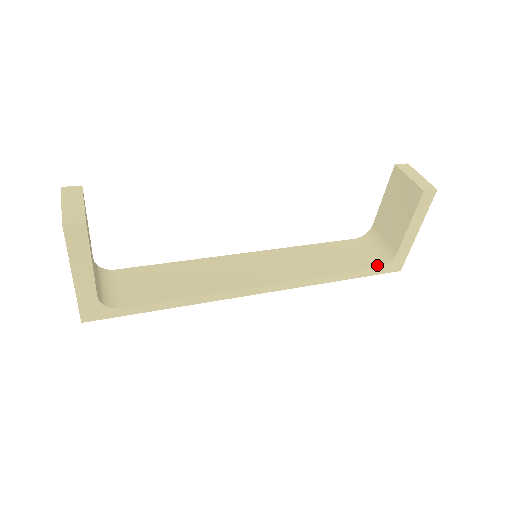
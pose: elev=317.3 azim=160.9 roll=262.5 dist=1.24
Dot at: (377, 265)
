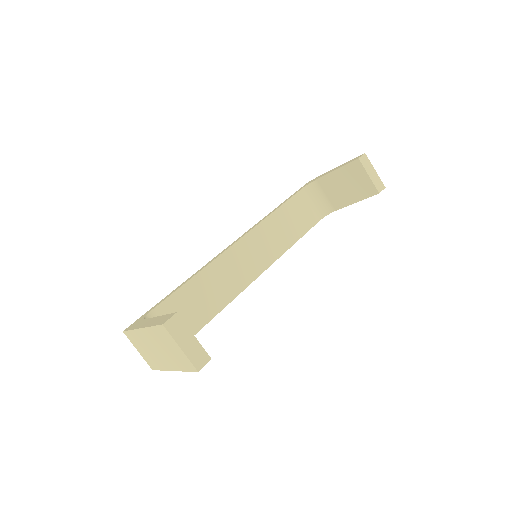
Dot at: (319, 218)
